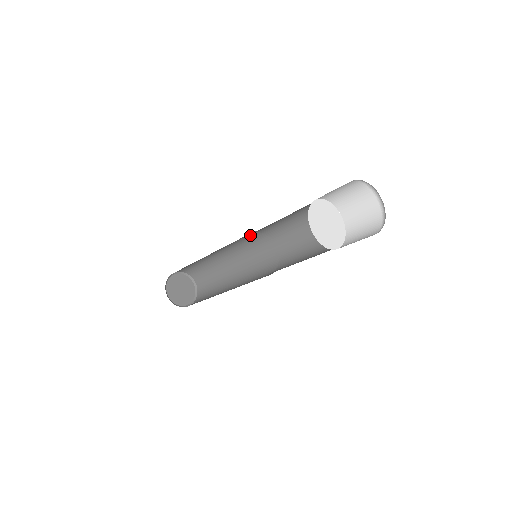
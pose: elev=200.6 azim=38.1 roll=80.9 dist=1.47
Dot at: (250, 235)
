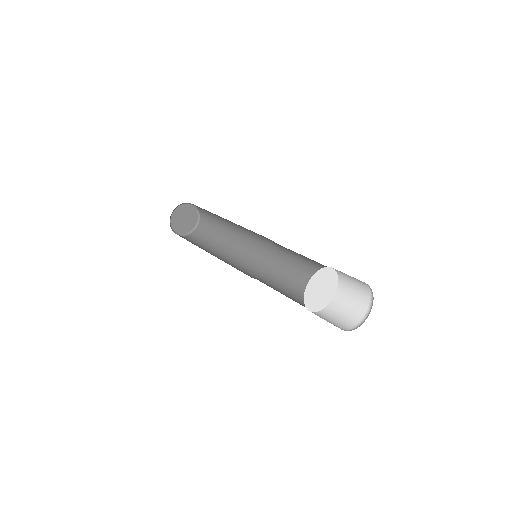
Dot at: occluded
